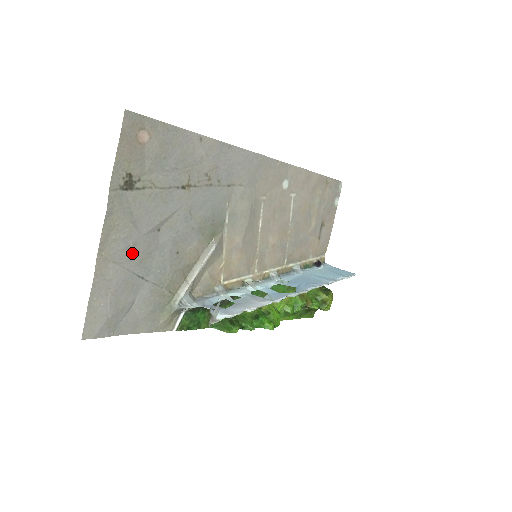
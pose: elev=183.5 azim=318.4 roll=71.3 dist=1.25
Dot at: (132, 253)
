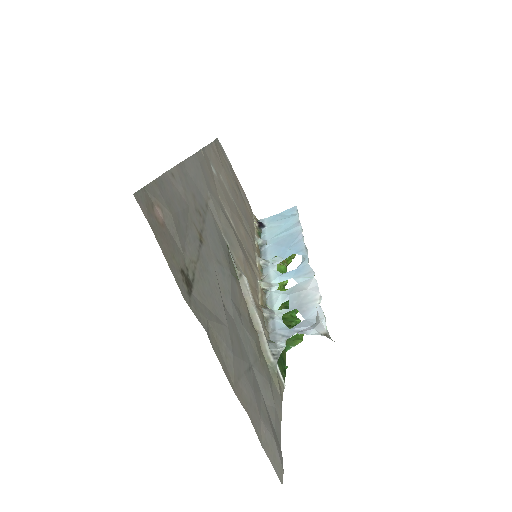
Dot at: (236, 353)
